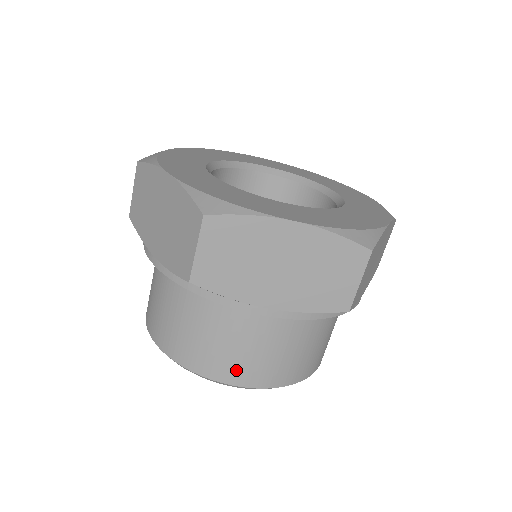
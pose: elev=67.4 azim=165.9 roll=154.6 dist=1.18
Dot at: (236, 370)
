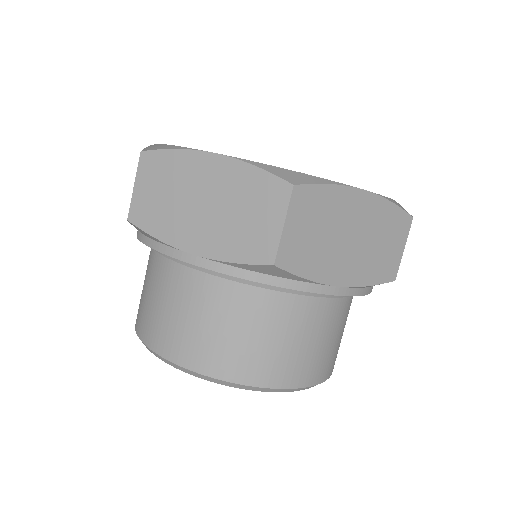
Dot at: (174, 341)
